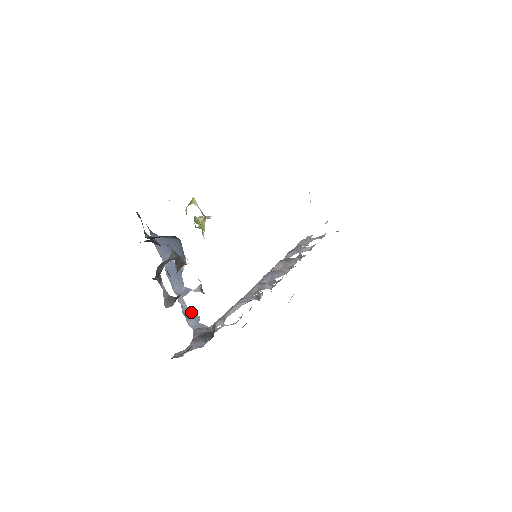
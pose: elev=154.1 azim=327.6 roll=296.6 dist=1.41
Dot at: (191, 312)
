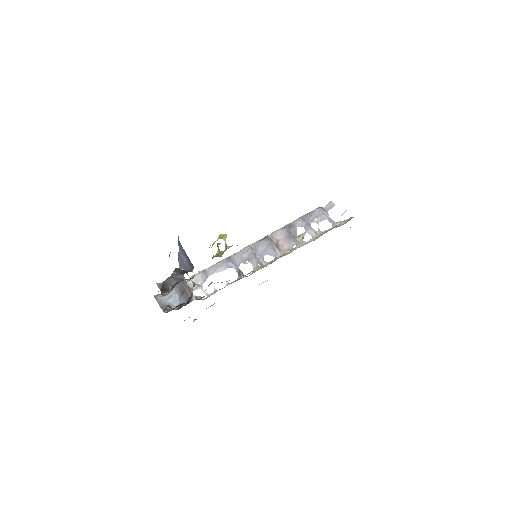
Dot at: (183, 275)
